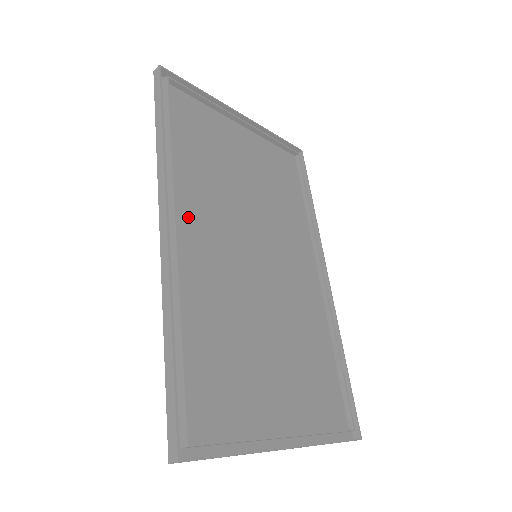
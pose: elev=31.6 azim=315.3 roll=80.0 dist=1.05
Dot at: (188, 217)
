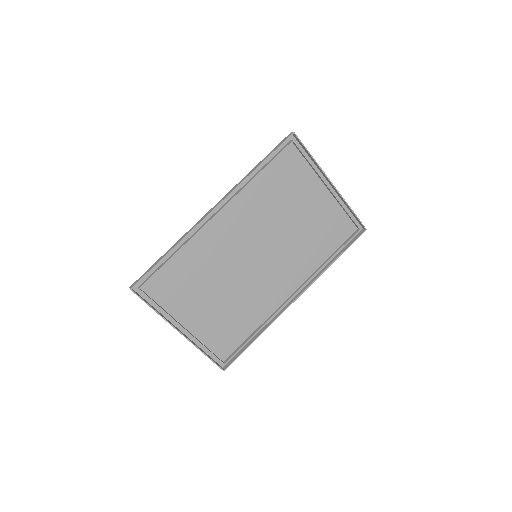
Dot at: (232, 213)
